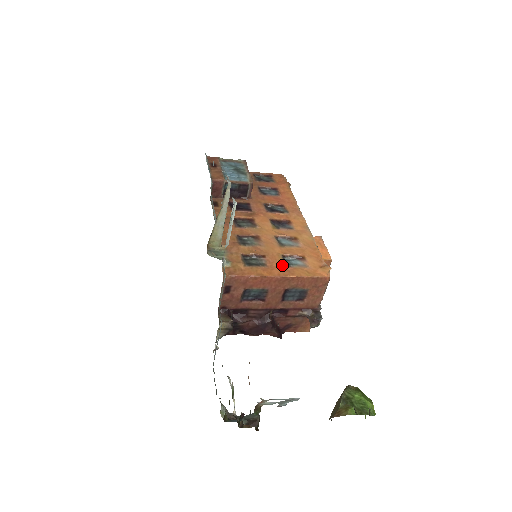
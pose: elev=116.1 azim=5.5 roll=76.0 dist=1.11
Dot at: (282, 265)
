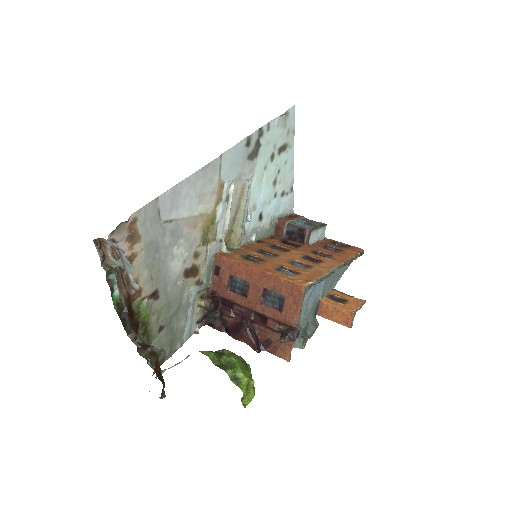
Dot at: (272, 268)
